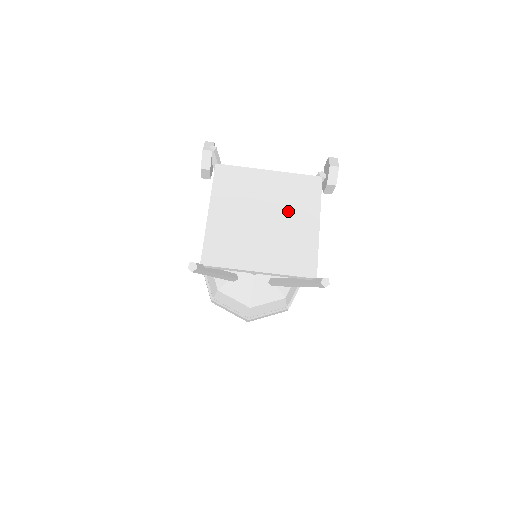
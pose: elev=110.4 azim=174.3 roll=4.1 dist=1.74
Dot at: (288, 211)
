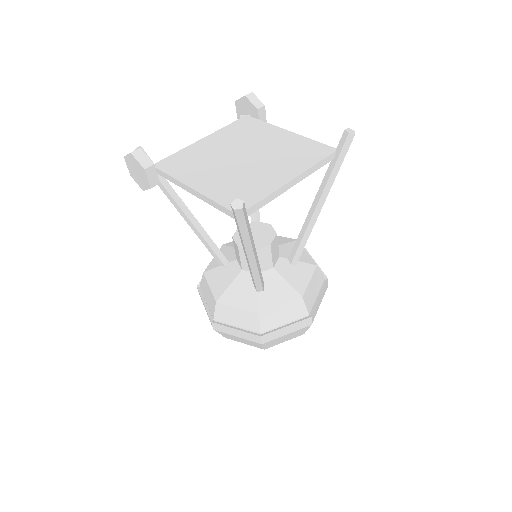
Dot at: (253, 142)
